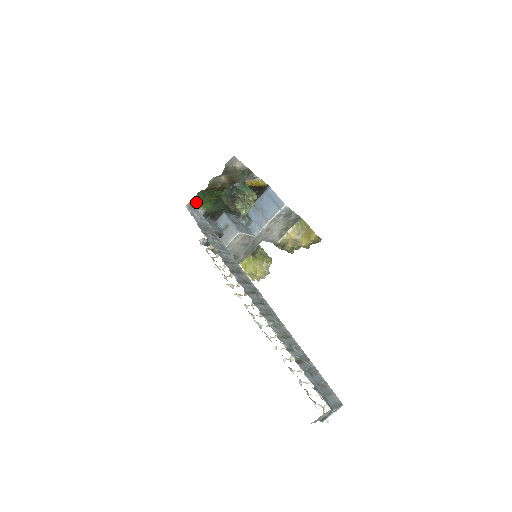
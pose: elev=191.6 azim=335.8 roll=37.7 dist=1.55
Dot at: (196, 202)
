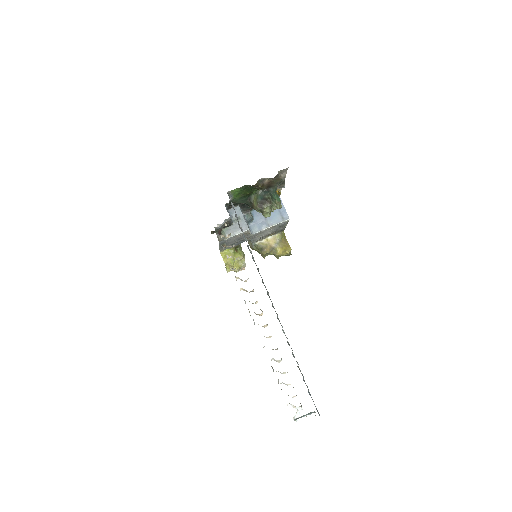
Dot at: (235, 191)
